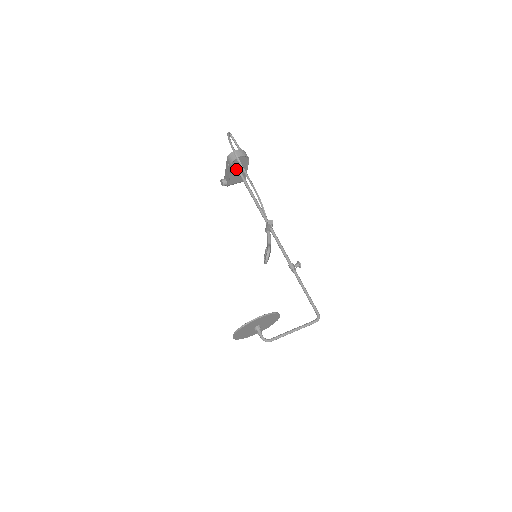
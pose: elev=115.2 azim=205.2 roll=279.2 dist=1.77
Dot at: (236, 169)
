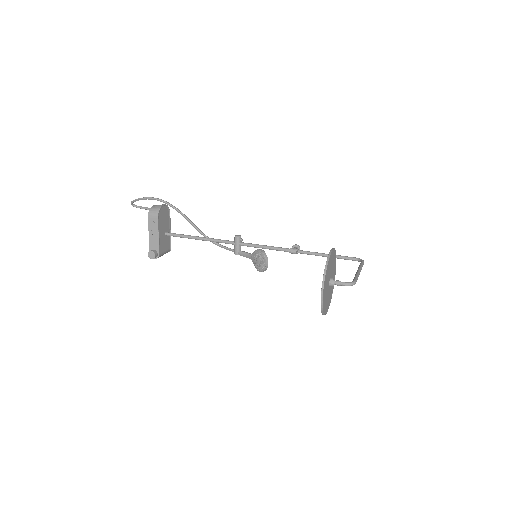
Dot at: (162, 227)
